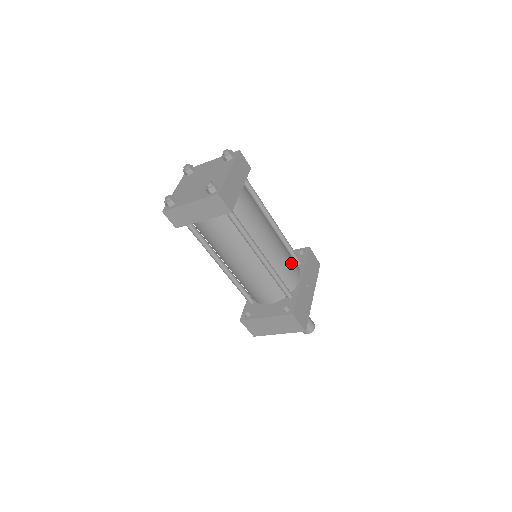
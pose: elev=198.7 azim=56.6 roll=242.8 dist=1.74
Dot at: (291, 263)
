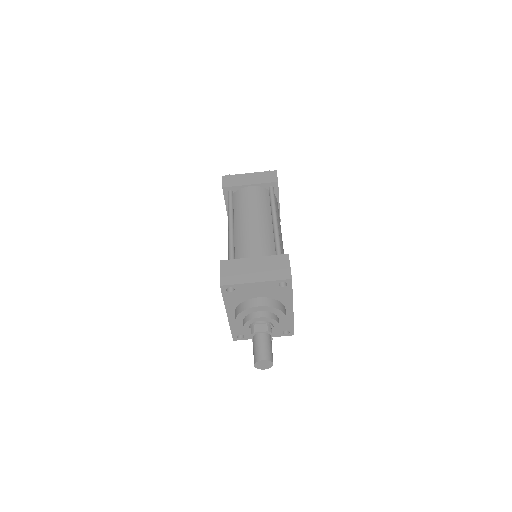
Dot at: occluded
